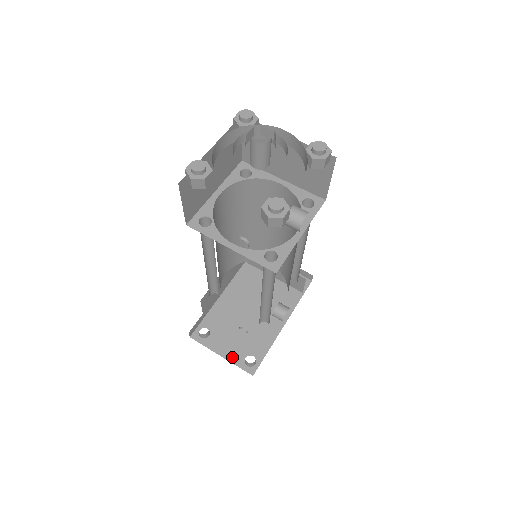
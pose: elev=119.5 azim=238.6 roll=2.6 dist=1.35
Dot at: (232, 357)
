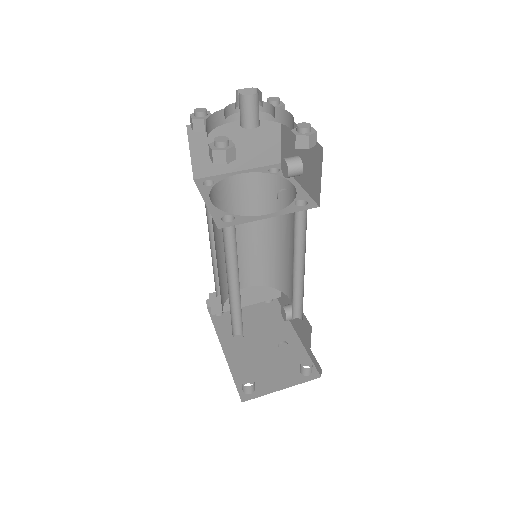
Dot at: (291, 382)
